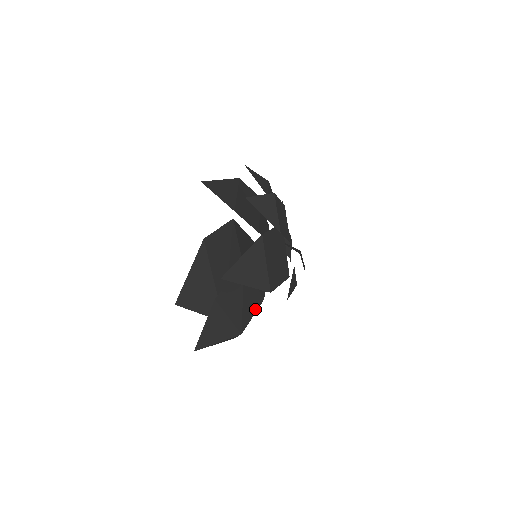
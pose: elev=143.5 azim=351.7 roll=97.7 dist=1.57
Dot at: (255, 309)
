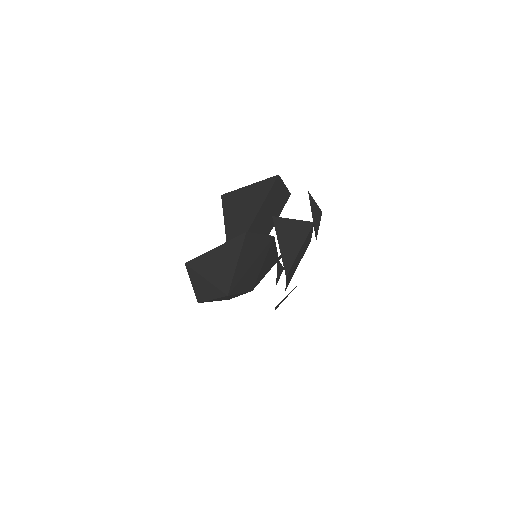
Dot at: (246, 289)
